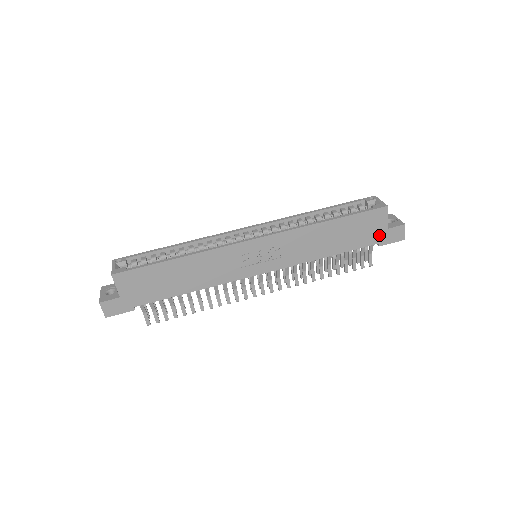
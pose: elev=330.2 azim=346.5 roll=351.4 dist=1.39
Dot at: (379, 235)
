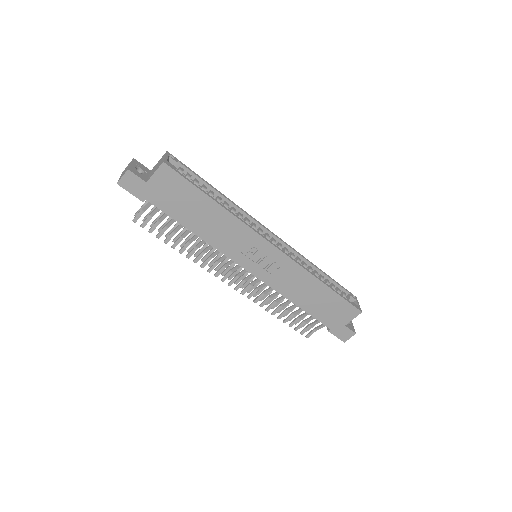
Dot at: (336, 324)
